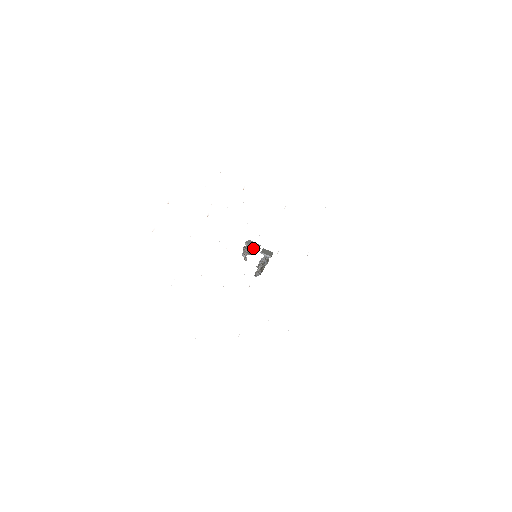
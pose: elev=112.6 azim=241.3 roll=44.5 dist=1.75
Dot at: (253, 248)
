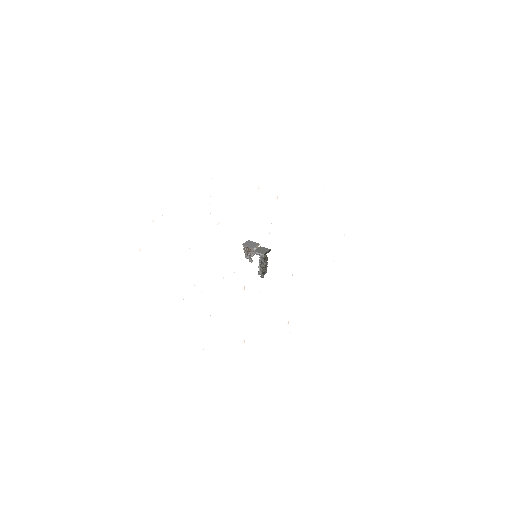
Dot at: occluded
